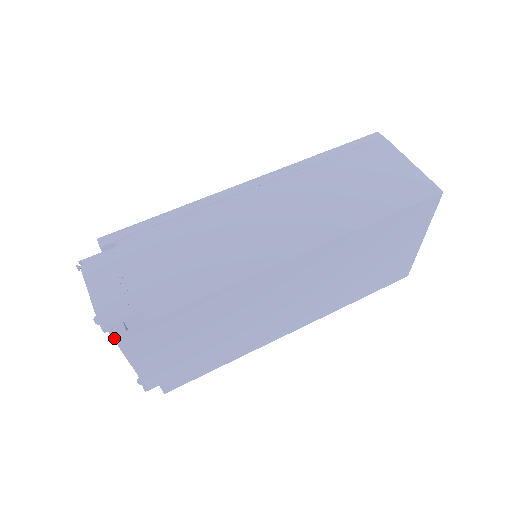
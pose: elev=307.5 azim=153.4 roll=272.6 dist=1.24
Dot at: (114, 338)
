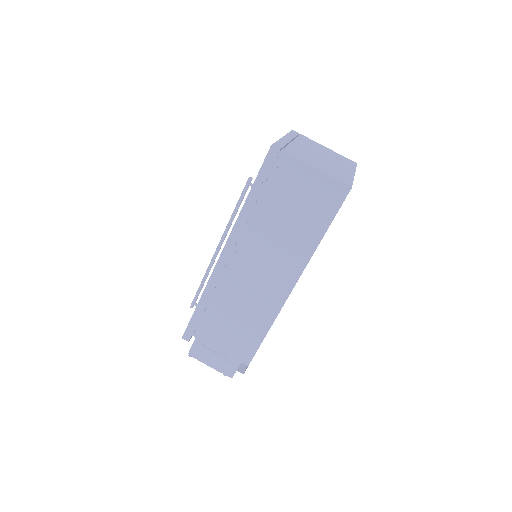
Dot at: occluded
